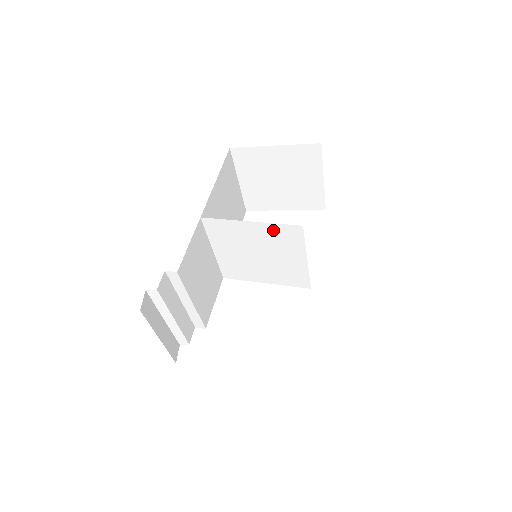
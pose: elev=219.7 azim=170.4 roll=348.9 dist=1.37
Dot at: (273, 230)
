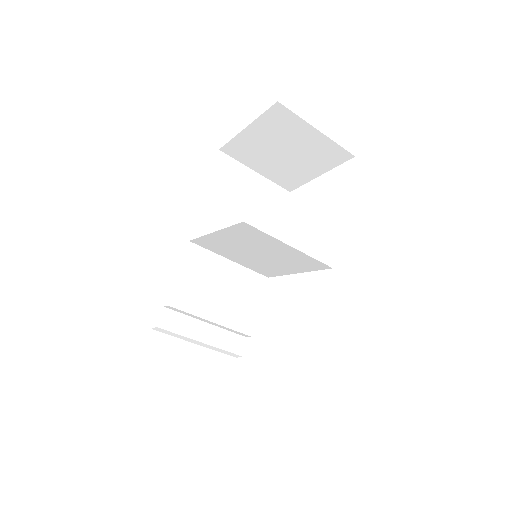
Dot at: (234, 233)
